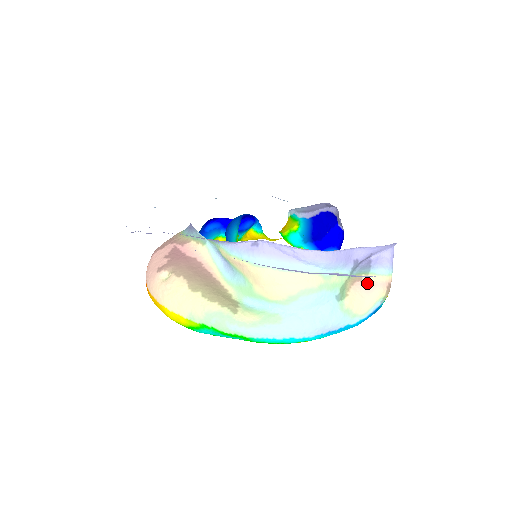
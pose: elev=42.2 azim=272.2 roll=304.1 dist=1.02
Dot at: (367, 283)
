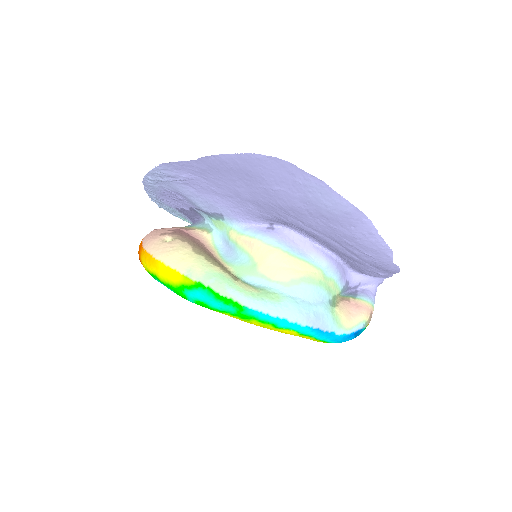
Dot at: (354, 304)
